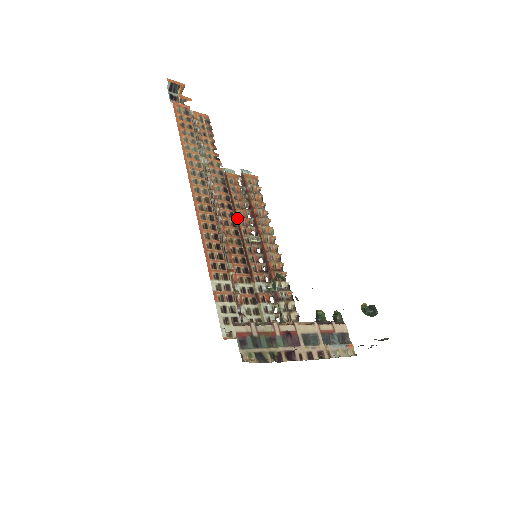
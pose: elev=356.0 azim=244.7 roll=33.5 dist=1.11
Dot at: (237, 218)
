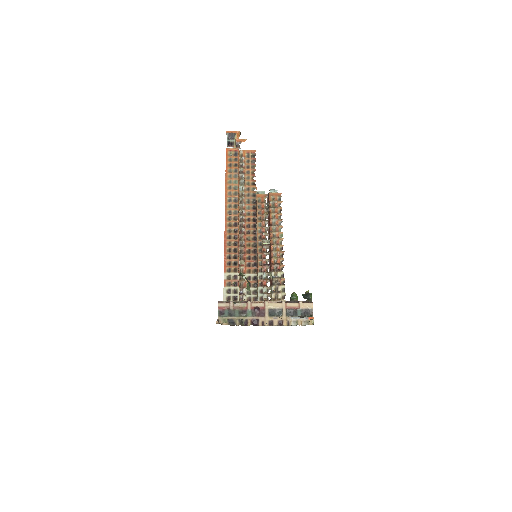
Dot at: (256, 228)
